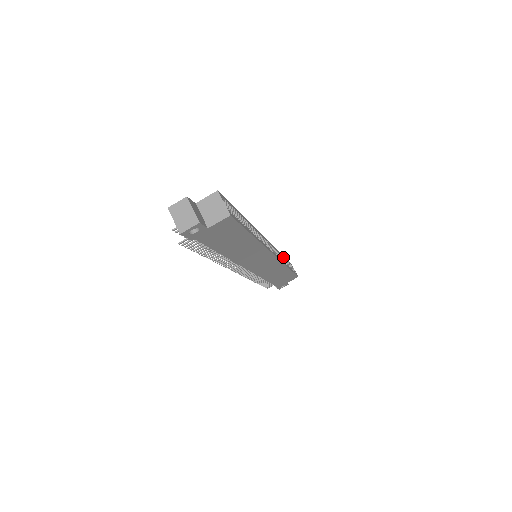
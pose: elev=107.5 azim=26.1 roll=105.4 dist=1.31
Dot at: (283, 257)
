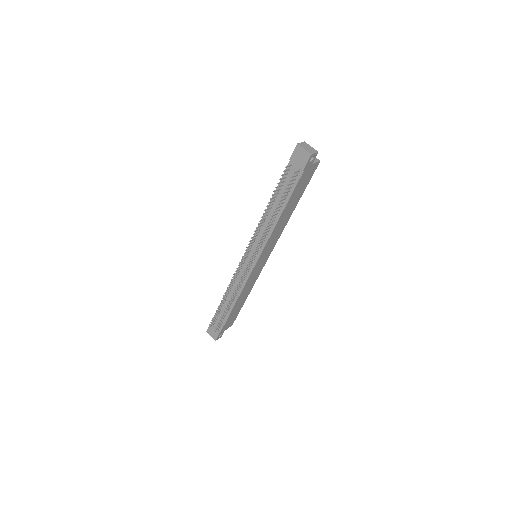
Dot at: occluded
